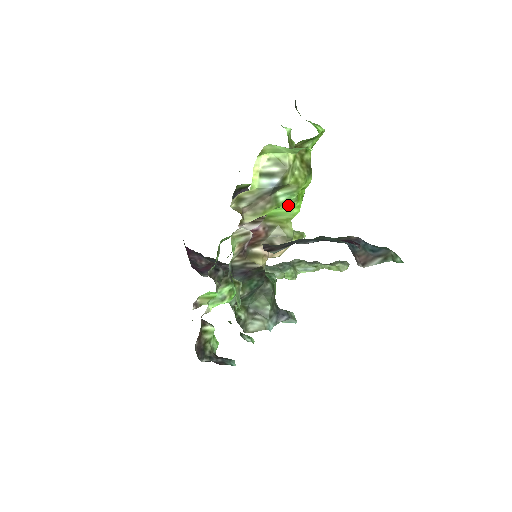
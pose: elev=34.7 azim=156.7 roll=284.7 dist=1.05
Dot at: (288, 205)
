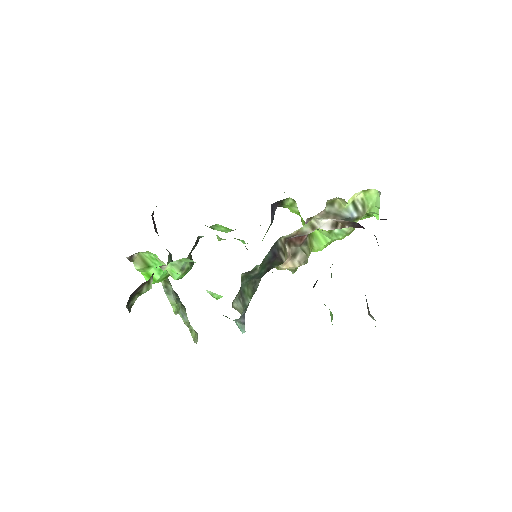
Dot at: (329, 239)
